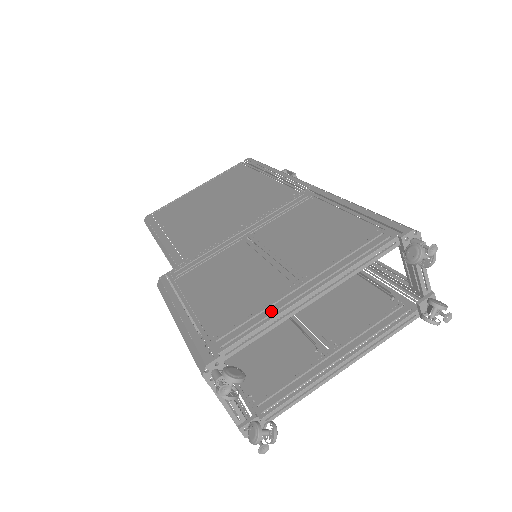
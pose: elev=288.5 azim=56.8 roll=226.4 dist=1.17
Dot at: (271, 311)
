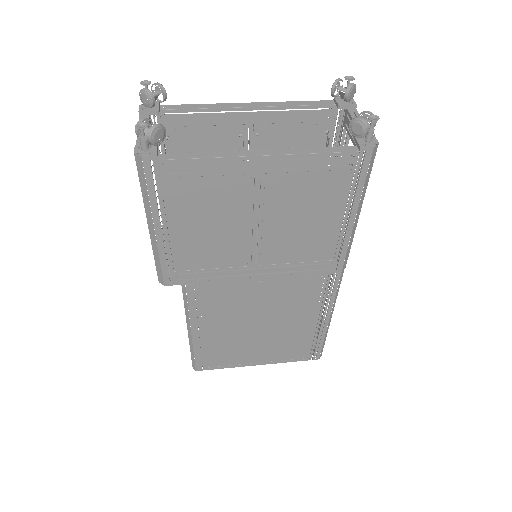
Dot at: occluded
